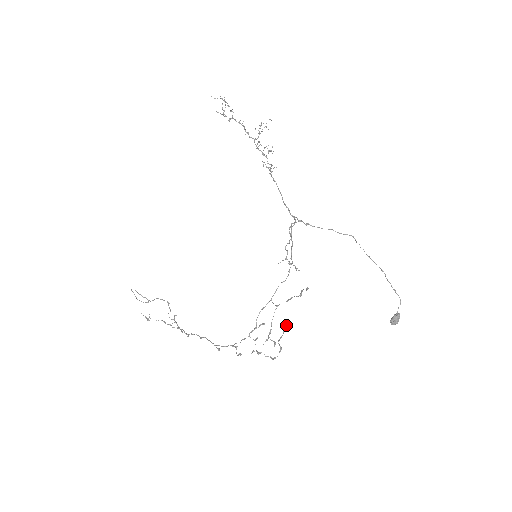
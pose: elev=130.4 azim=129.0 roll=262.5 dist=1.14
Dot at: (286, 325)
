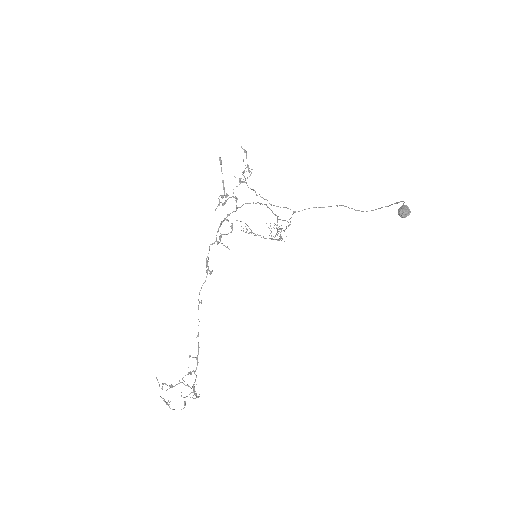
Dot at: (220, 160)
